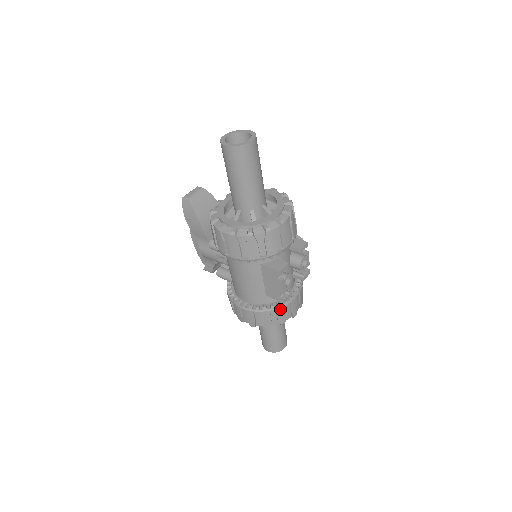
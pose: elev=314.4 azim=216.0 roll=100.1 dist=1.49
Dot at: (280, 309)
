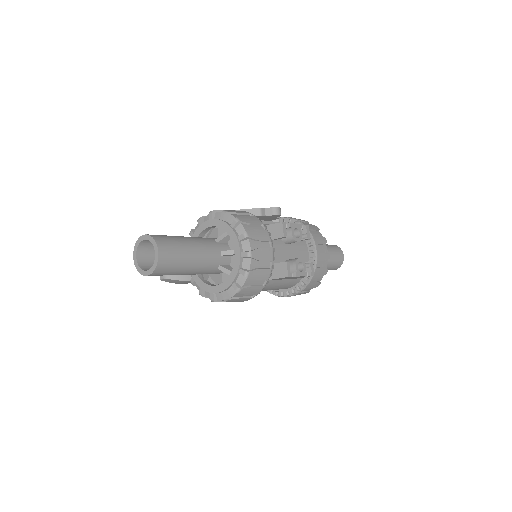
Dot at: (315, 274)
